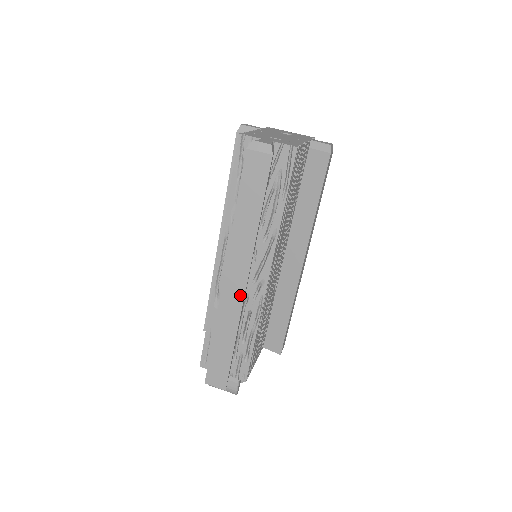
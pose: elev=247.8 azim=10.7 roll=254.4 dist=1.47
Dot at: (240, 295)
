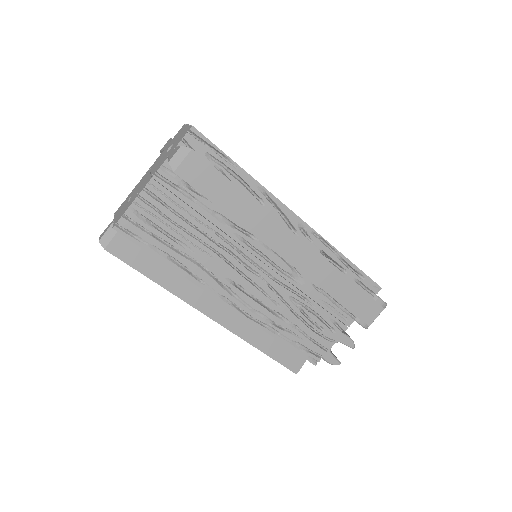
Dot at: (219, 323)
